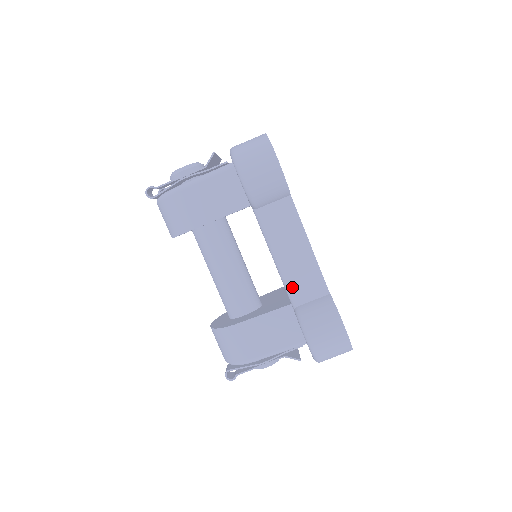
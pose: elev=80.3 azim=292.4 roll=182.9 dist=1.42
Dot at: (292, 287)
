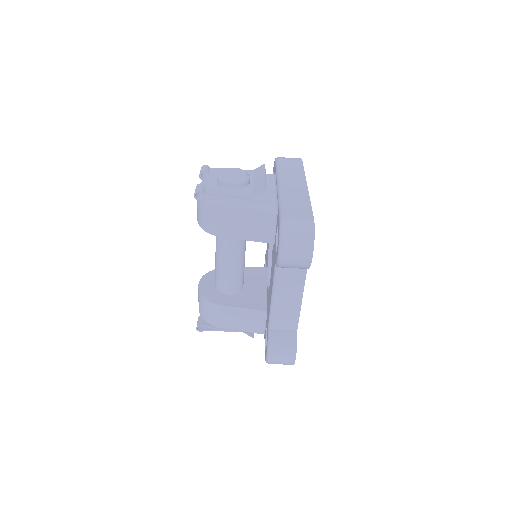
Dot at: (275, 318)
